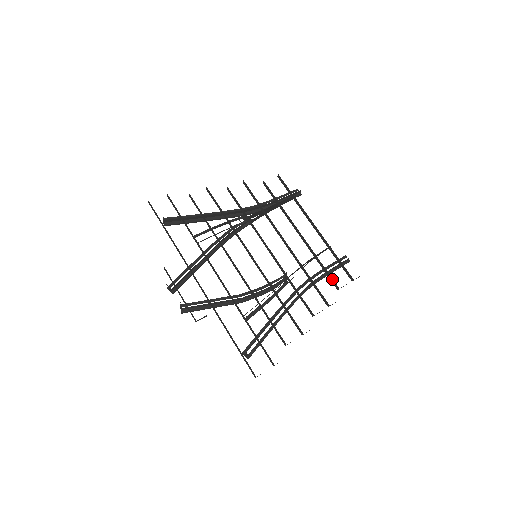
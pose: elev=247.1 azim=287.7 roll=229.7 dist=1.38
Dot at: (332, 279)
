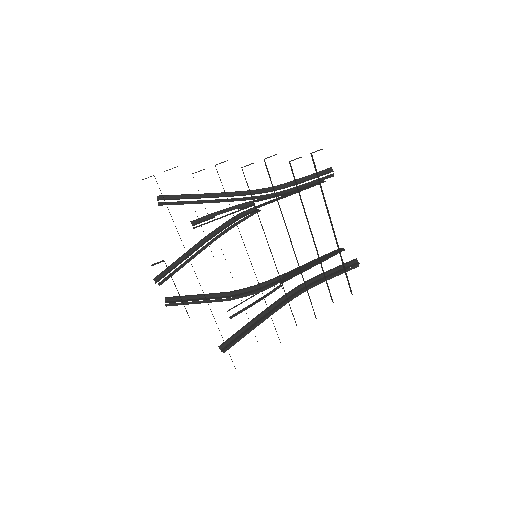
Dot at: occluded
